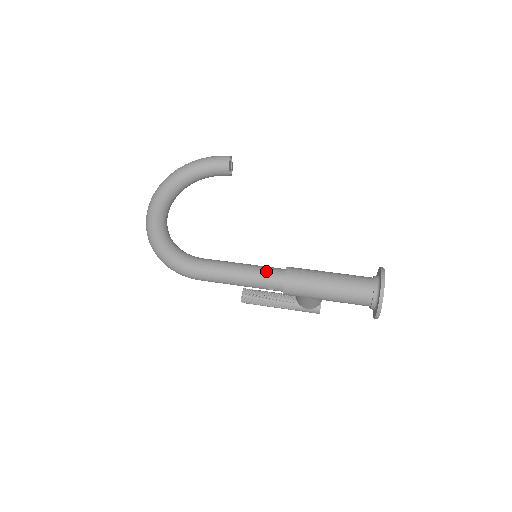
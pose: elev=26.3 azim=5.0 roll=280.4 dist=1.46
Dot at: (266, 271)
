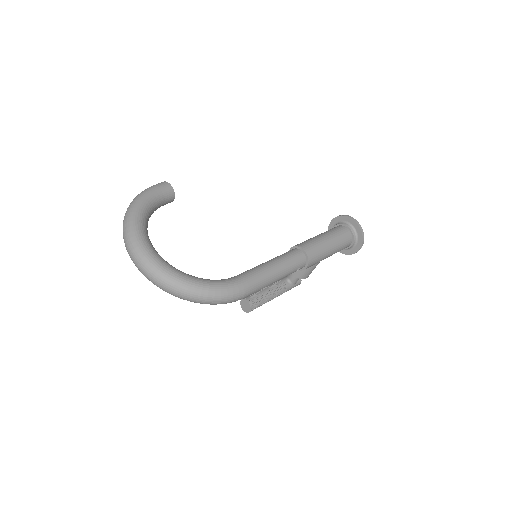
Dot at: (290, 256)
